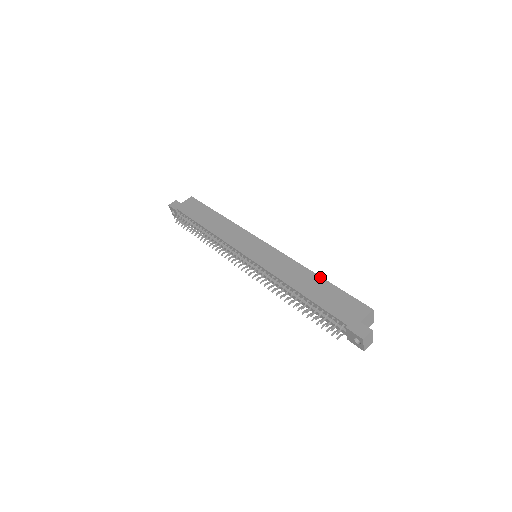
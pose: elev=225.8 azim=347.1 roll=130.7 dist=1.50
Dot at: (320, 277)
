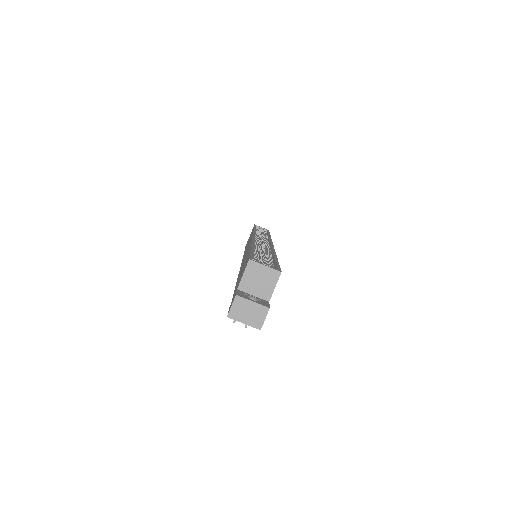
Dot at: (250, 247)
